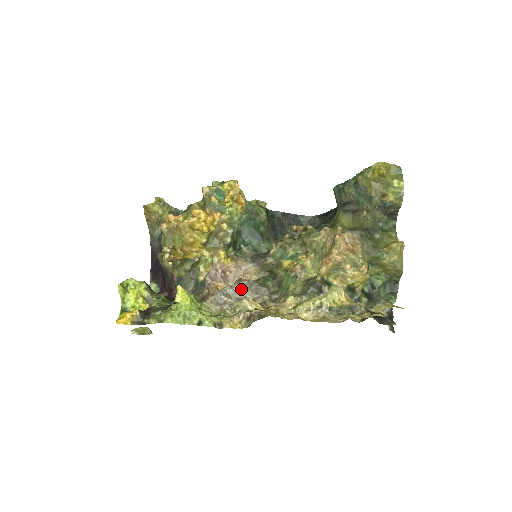
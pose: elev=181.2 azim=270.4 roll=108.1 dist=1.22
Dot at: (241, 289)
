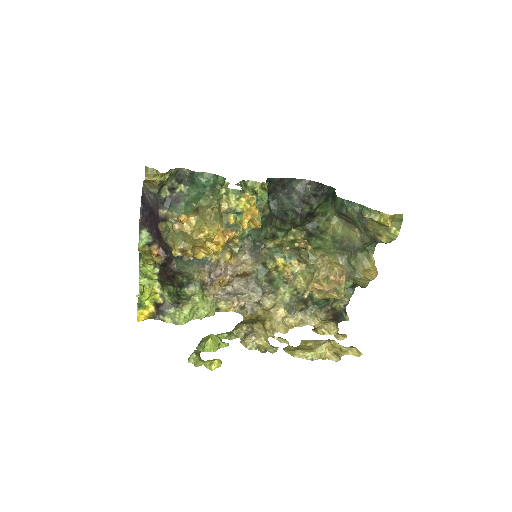
Dot at: (240, 288)
